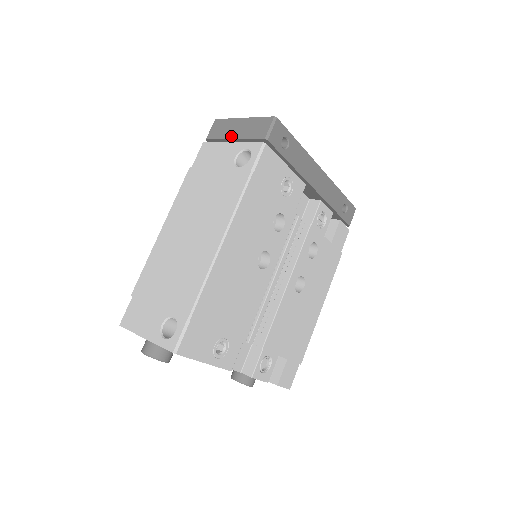
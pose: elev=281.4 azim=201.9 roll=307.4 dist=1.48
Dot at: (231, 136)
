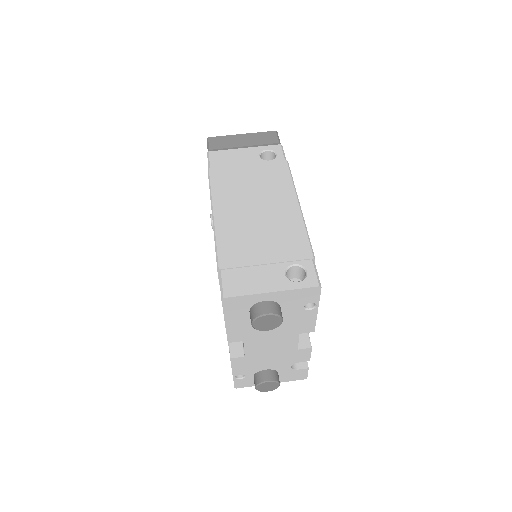
Dot at: (240, 145)
